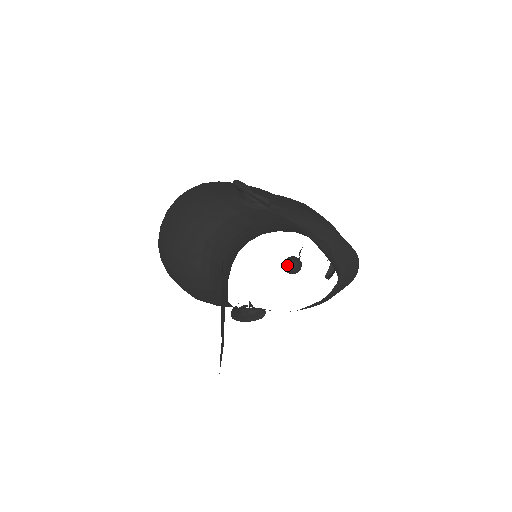
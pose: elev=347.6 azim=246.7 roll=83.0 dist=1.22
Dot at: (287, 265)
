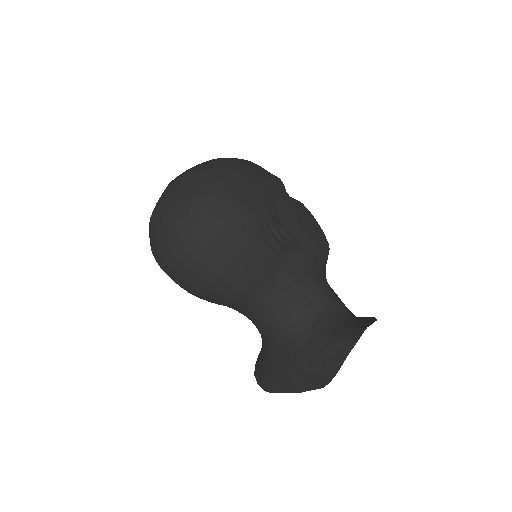
Dot at: occluded
